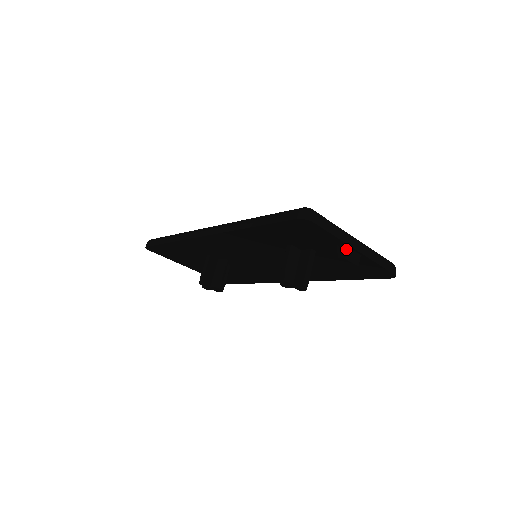
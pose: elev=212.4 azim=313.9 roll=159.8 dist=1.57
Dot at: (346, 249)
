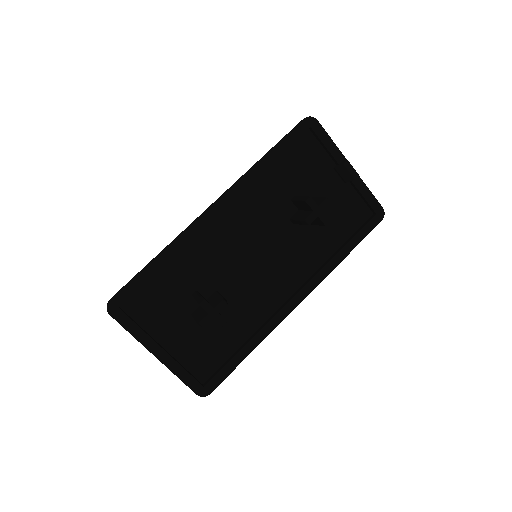
Dot at: (344, 160)
